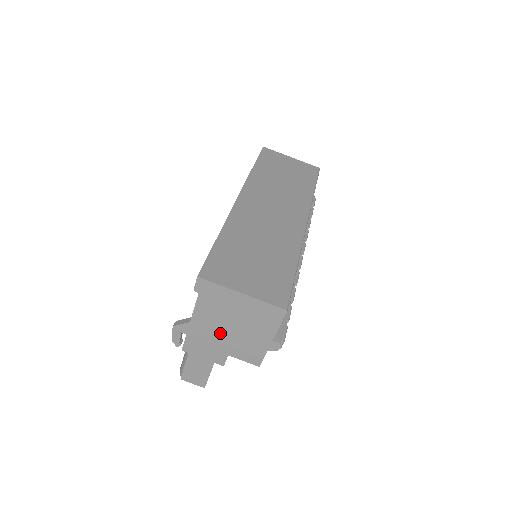
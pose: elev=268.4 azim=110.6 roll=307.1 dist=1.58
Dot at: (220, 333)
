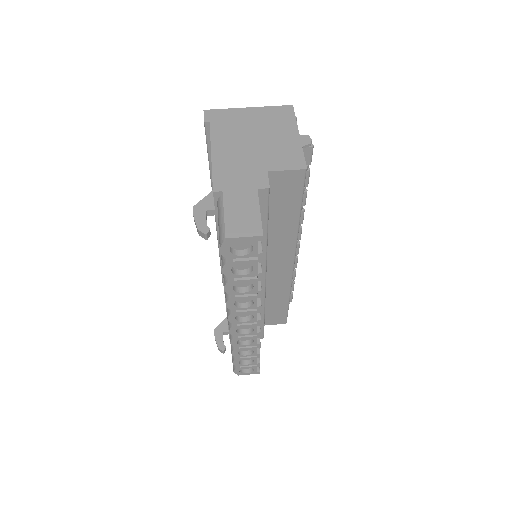
Dot at: (246, 151)
